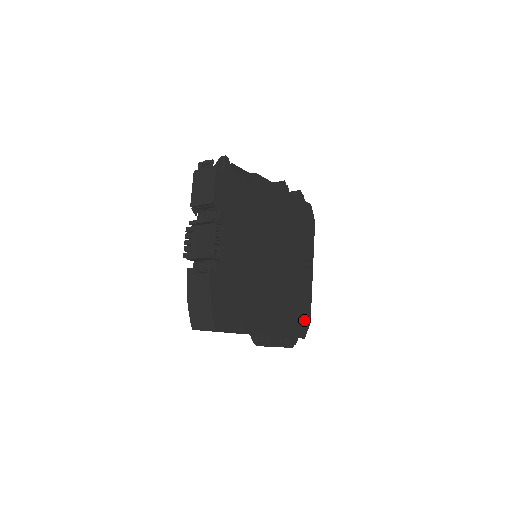
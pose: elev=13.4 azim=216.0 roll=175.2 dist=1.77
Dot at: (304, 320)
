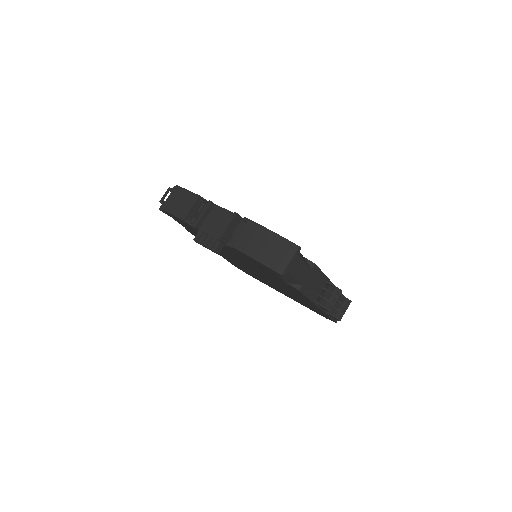
Dot at: occluded
